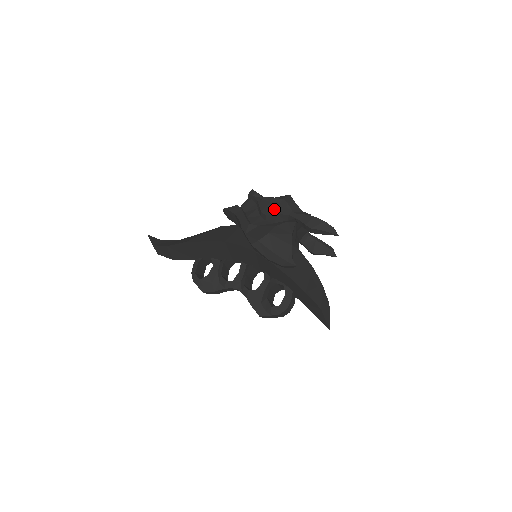
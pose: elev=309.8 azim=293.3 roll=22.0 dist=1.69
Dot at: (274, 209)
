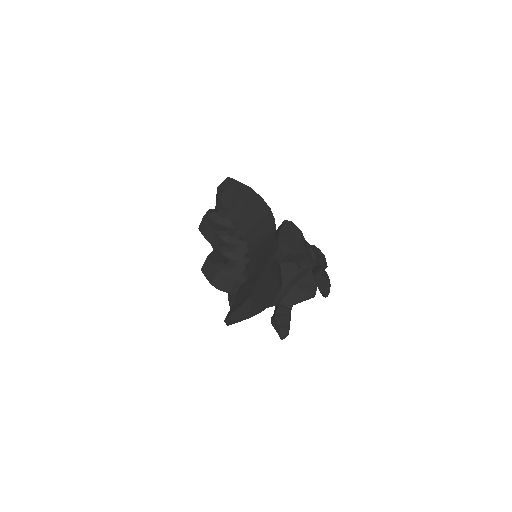
Dot at: occluded
